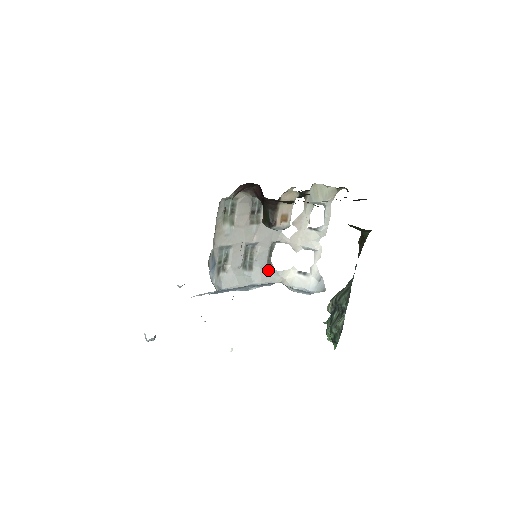
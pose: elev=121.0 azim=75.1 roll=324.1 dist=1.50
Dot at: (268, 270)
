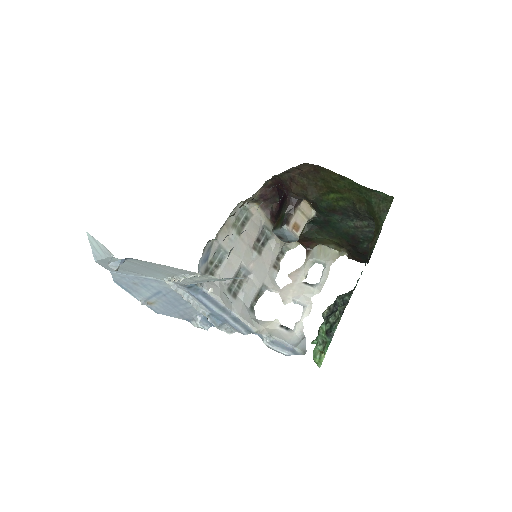
Dot at: (249, 312)
